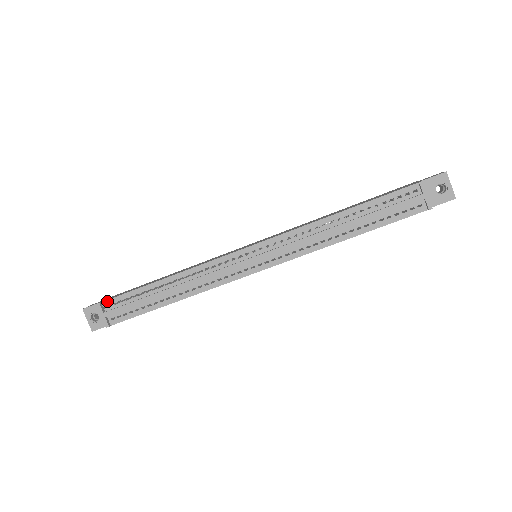
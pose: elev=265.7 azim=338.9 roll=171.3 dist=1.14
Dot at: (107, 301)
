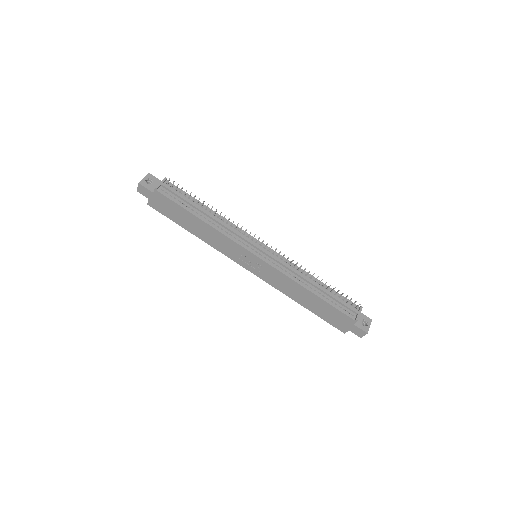
Dot at: (170, 183)
